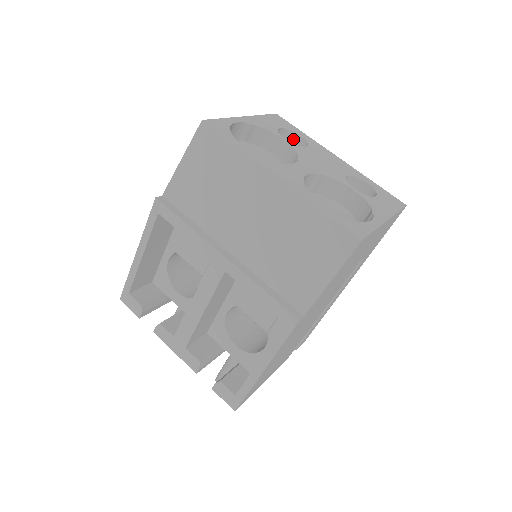
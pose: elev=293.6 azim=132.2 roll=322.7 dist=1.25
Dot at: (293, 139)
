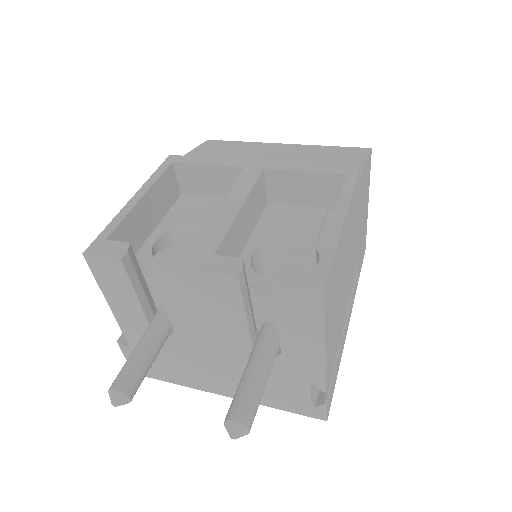
Dot at: occluded
